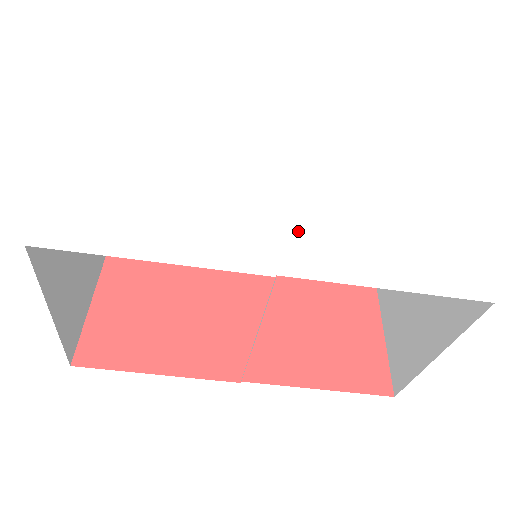
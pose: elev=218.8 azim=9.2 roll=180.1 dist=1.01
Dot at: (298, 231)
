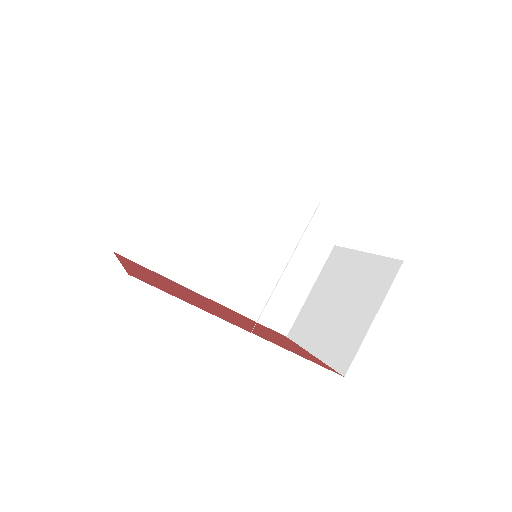
Dot at: occluded
